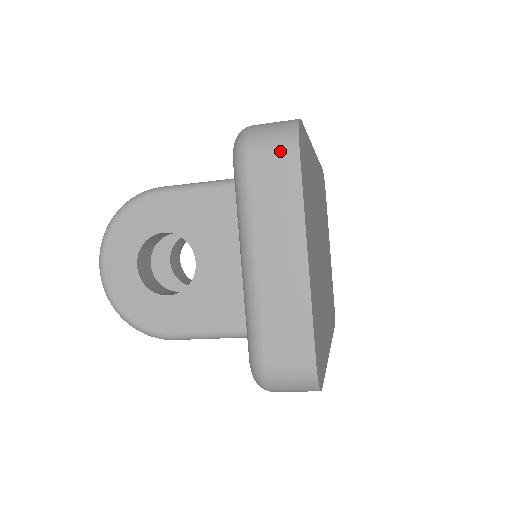
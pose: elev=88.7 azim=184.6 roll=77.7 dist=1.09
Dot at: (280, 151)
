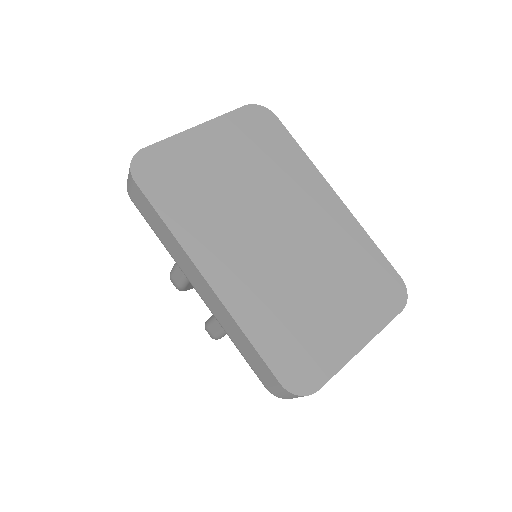
Dot at: occluded
